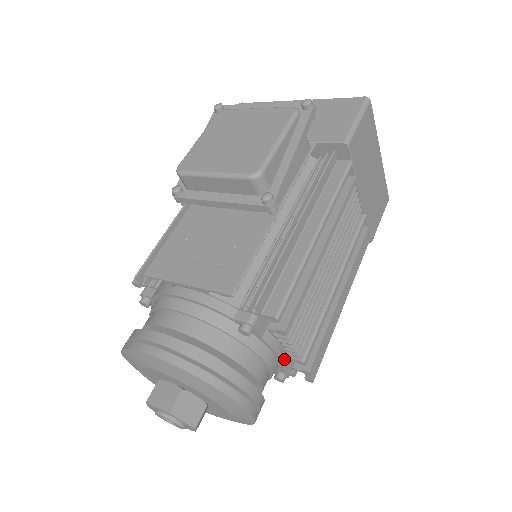
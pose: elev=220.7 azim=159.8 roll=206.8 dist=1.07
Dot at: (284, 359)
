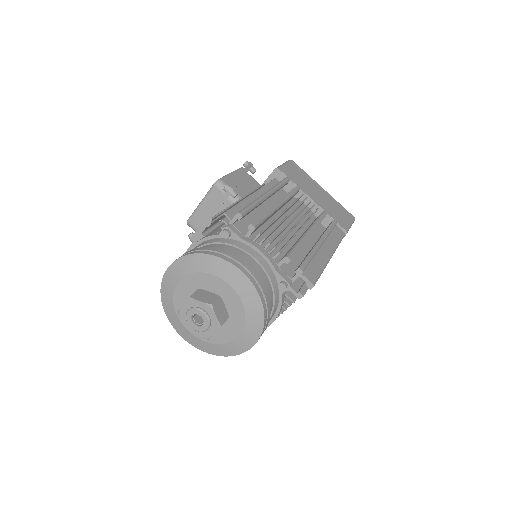
Dot at: (272, 262)
